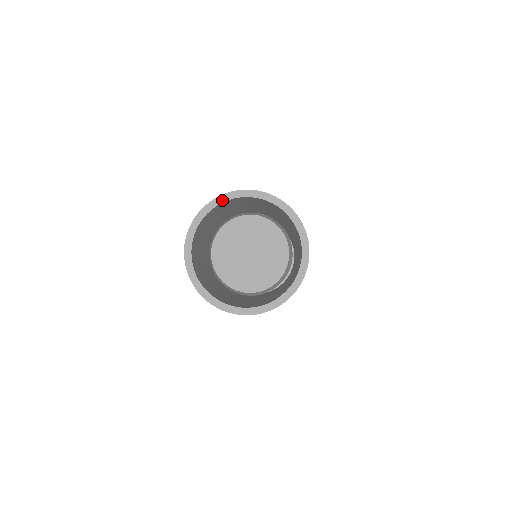
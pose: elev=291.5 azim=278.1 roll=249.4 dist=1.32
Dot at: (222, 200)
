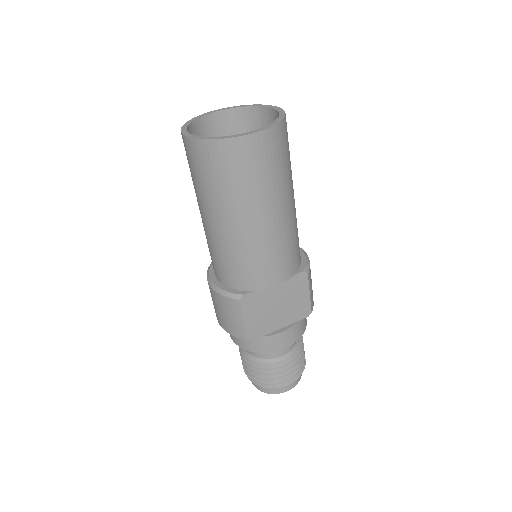
Dot at: (196, 118)
